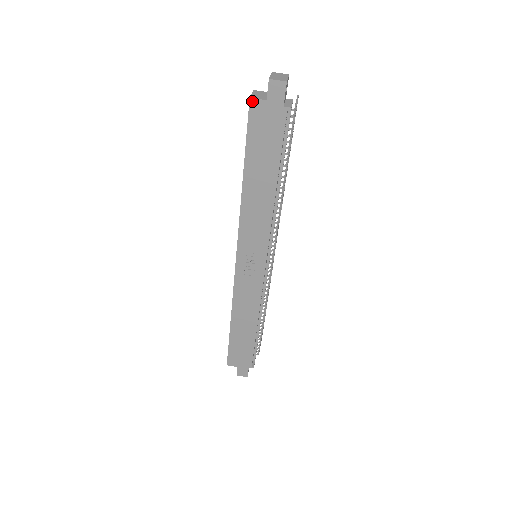
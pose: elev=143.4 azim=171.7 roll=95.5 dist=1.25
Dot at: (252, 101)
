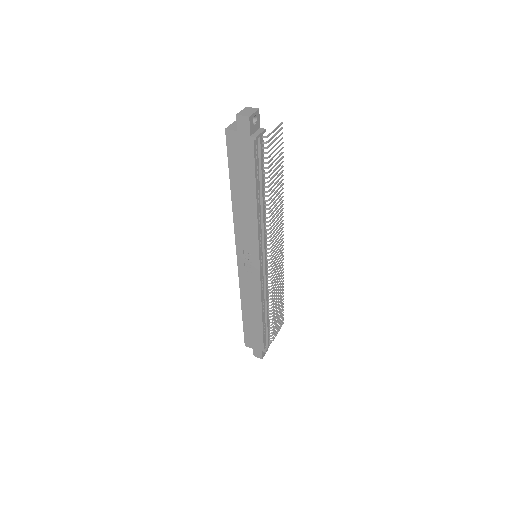
Dot at: (227, 131)
